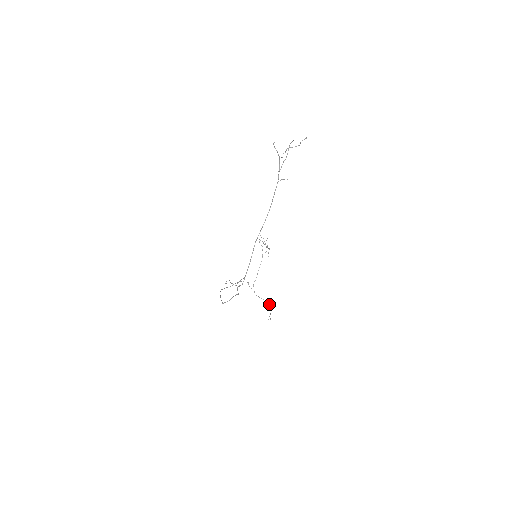
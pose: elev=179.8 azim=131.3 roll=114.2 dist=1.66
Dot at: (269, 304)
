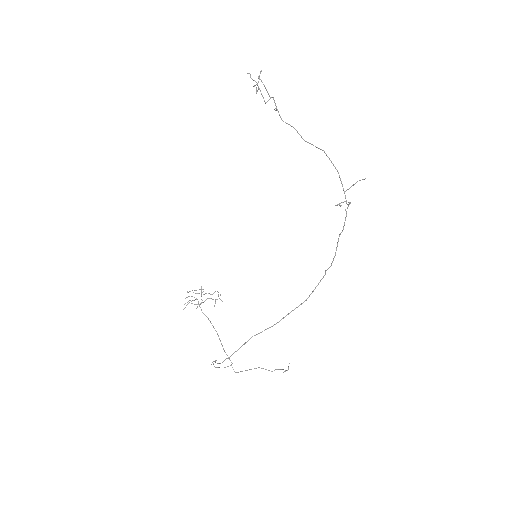
Dot at: (259, 367)
